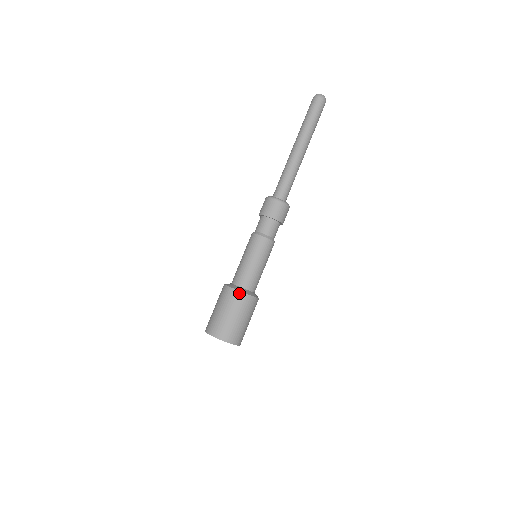
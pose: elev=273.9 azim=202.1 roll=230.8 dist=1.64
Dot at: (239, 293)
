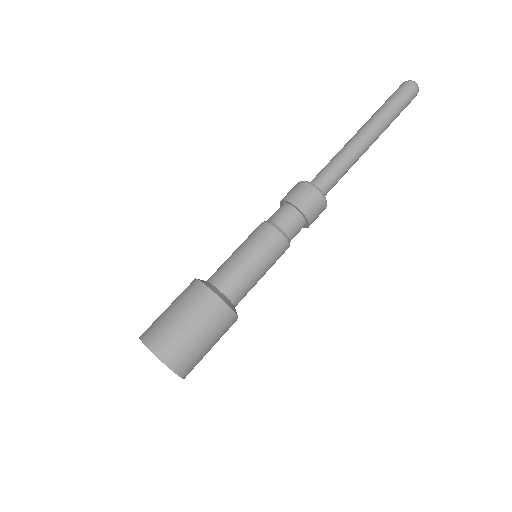
Dot at: (228, 310)
